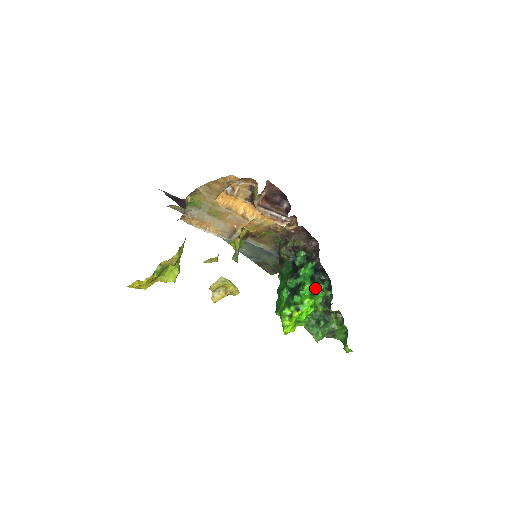
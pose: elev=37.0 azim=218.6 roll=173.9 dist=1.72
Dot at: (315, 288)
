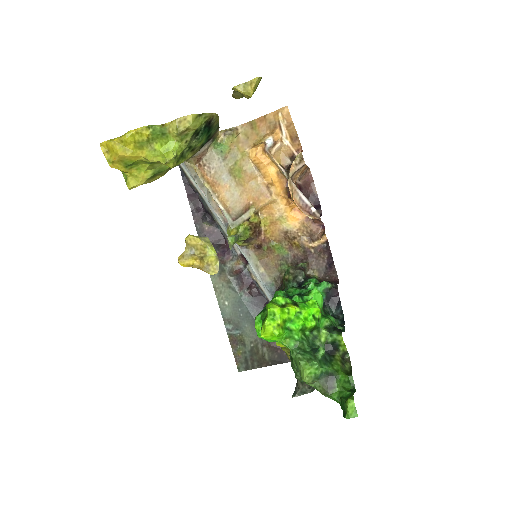
Dot at: (322, 313)
